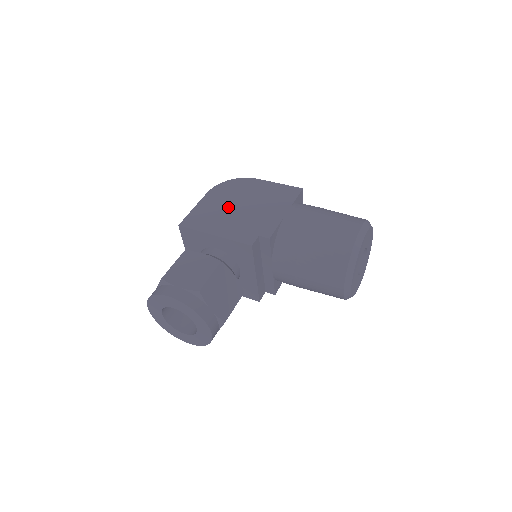
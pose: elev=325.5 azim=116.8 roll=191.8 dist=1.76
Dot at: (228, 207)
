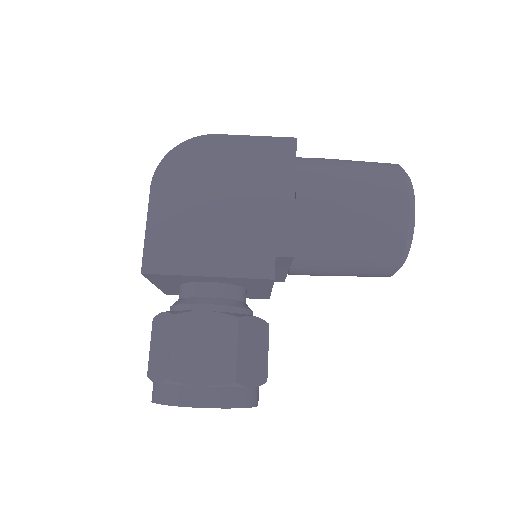
Dot at: (201, 211)
